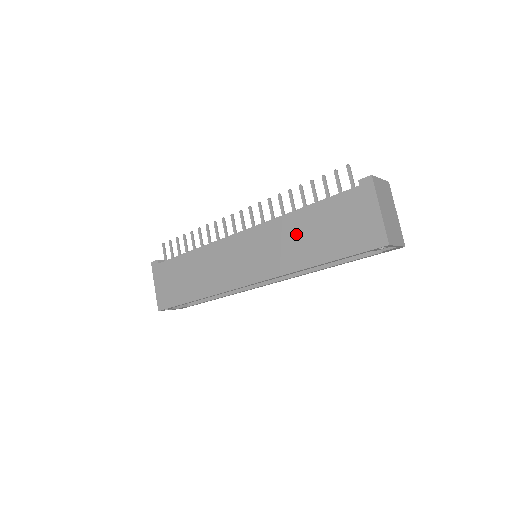
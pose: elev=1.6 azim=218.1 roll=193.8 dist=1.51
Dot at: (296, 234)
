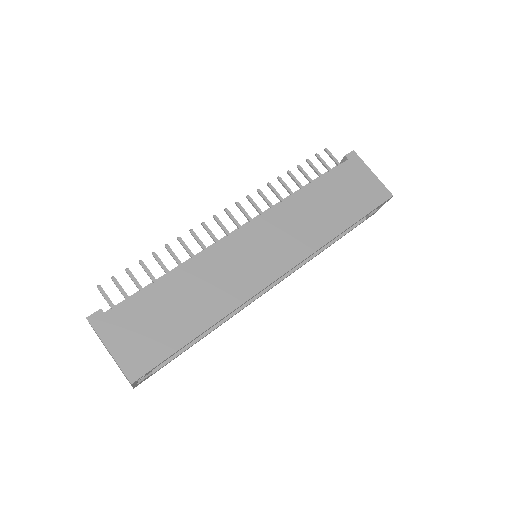
Dot at: (310, 210)
